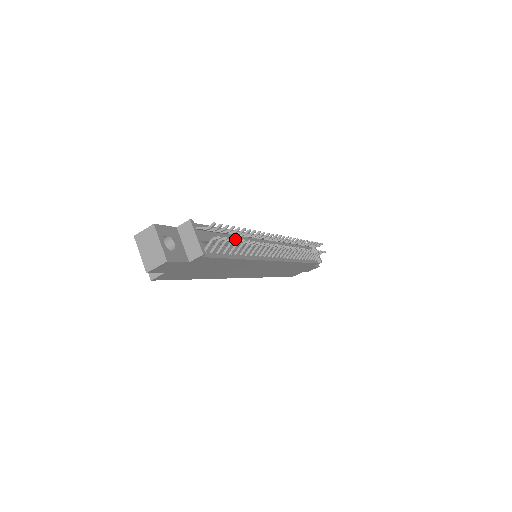
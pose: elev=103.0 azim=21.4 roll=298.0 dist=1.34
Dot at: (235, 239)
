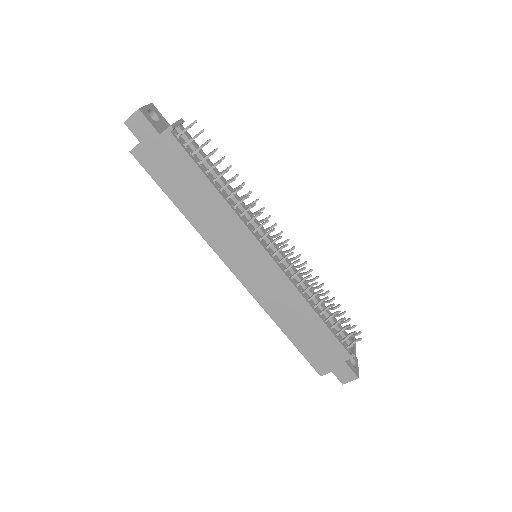
Dot at: (212, 152)
